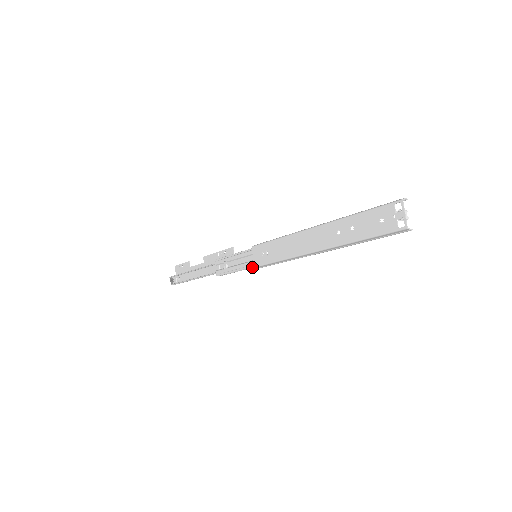
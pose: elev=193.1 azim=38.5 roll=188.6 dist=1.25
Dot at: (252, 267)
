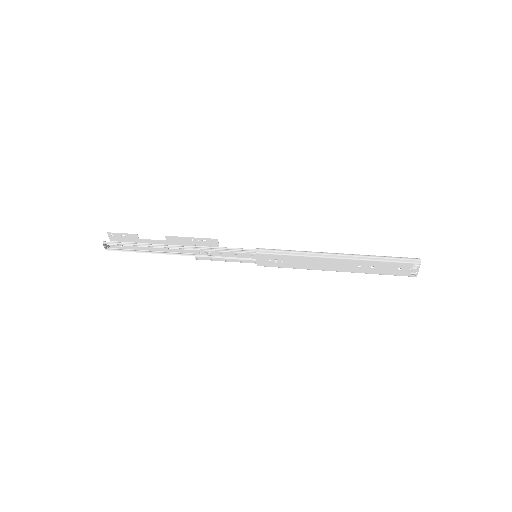
Dot at: (249, 261)
